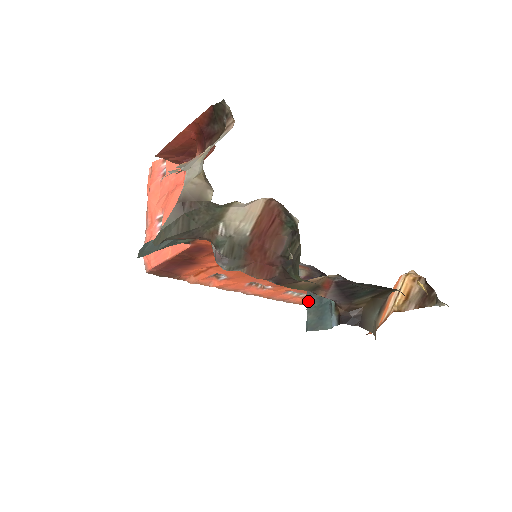
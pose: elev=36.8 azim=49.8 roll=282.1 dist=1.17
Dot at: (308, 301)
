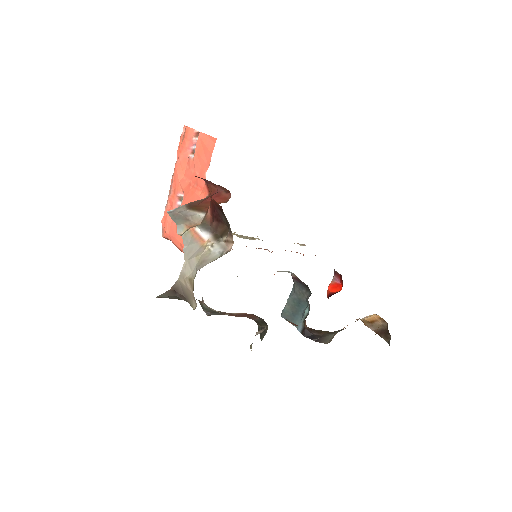
Dot at: (291, 294)
